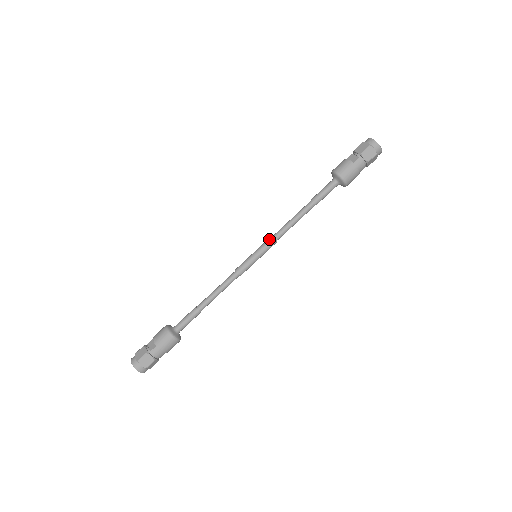
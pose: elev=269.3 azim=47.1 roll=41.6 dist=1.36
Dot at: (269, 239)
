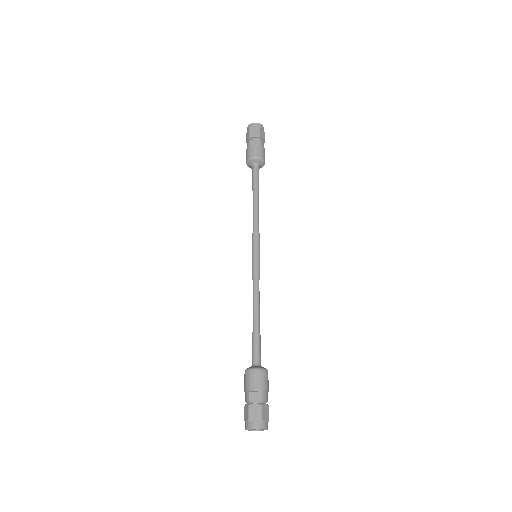
Dot at: (255, 235)
